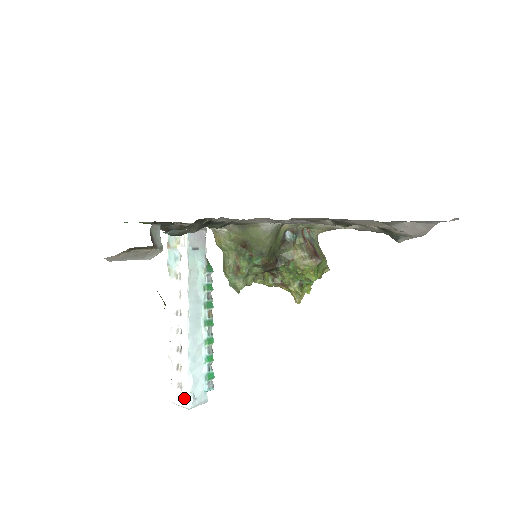
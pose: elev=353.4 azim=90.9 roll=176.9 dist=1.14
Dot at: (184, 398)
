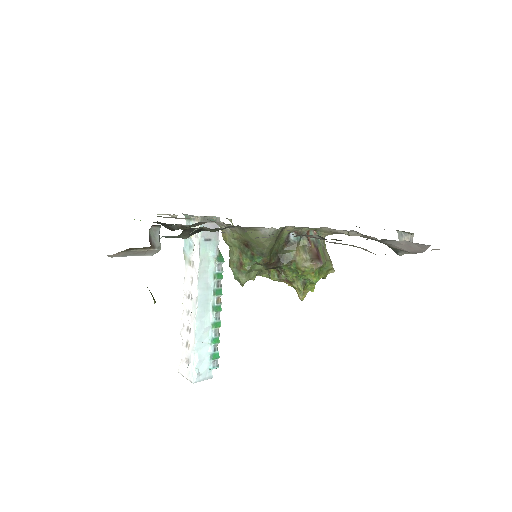
Dot at: (190, 373)
